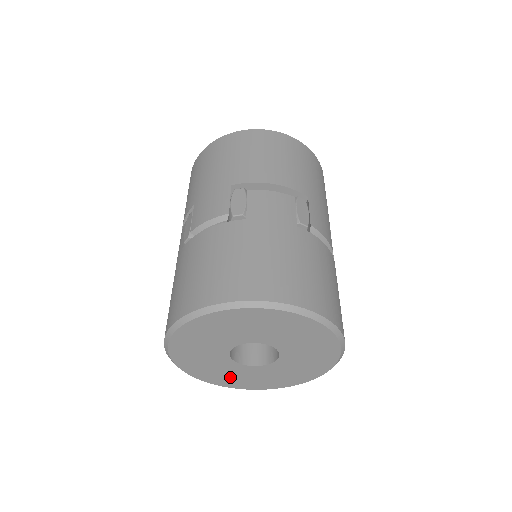
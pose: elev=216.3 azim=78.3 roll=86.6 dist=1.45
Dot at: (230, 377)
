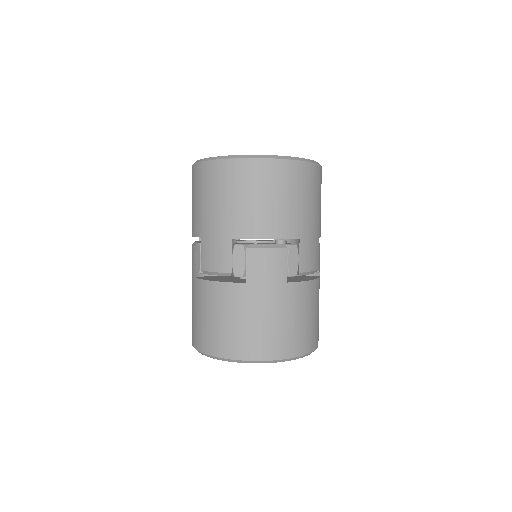
Dot at: occluded
